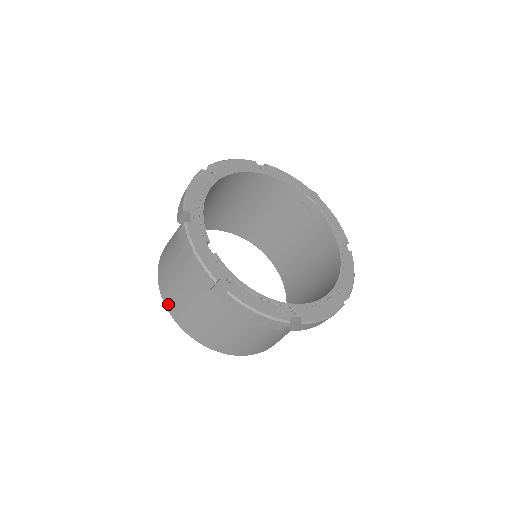
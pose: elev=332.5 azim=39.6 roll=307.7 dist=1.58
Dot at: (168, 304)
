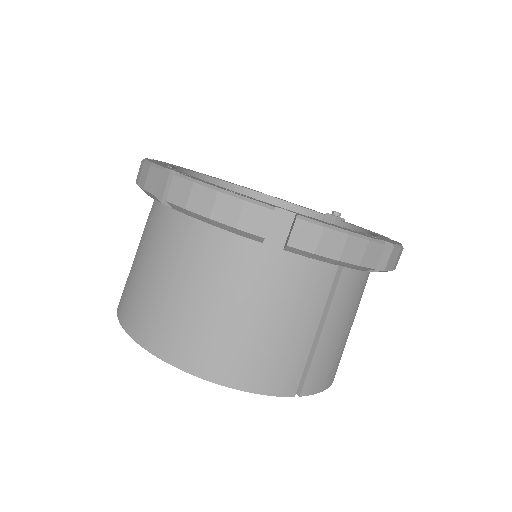
Dot at: (121, 310)
